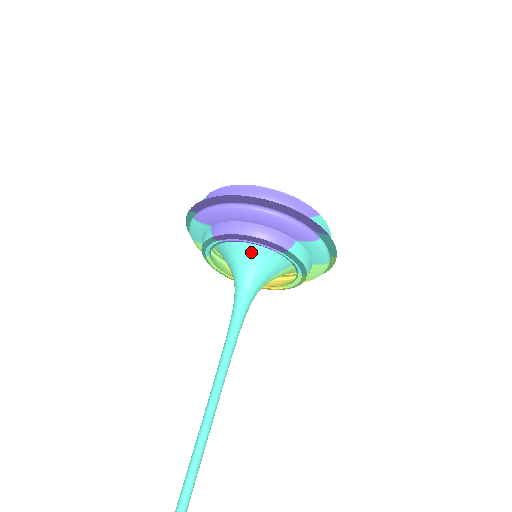
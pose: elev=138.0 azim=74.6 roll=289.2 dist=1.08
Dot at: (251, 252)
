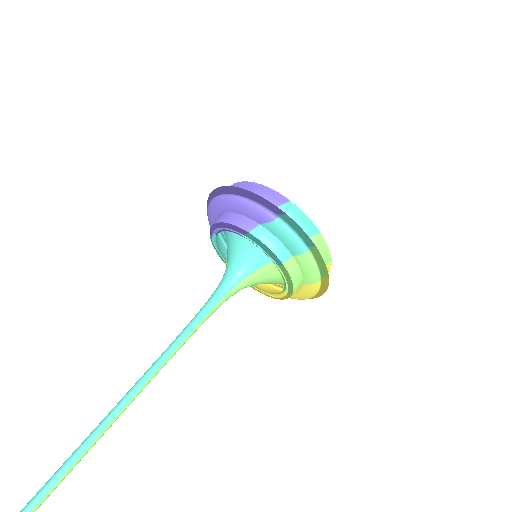
Dot at: (233, 243)
